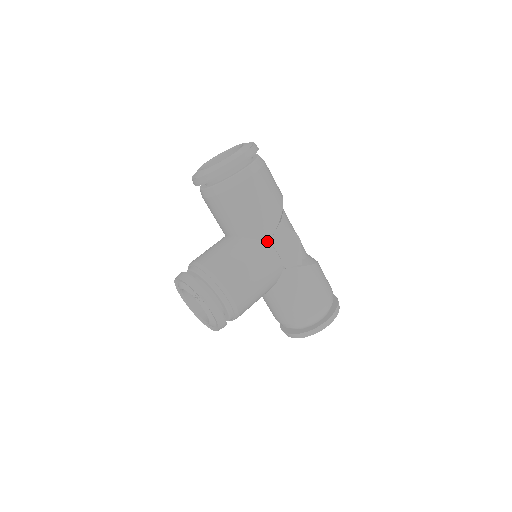
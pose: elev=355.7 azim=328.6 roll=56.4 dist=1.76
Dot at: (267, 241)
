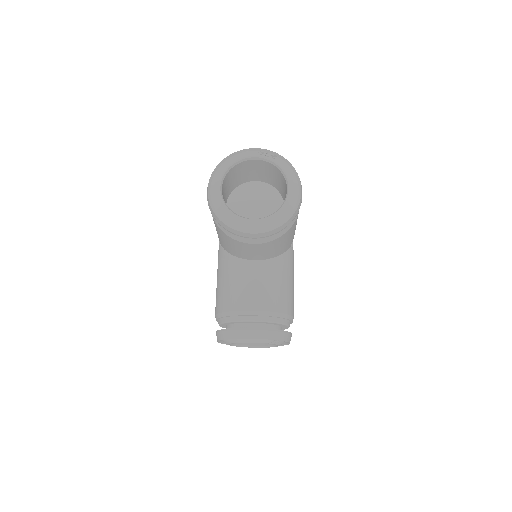
Dot at: (290, 247)
